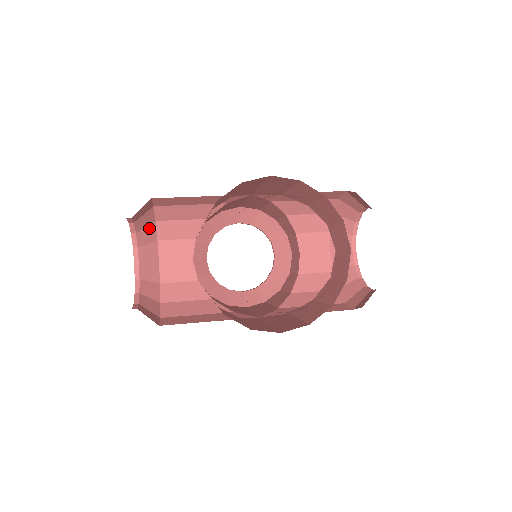
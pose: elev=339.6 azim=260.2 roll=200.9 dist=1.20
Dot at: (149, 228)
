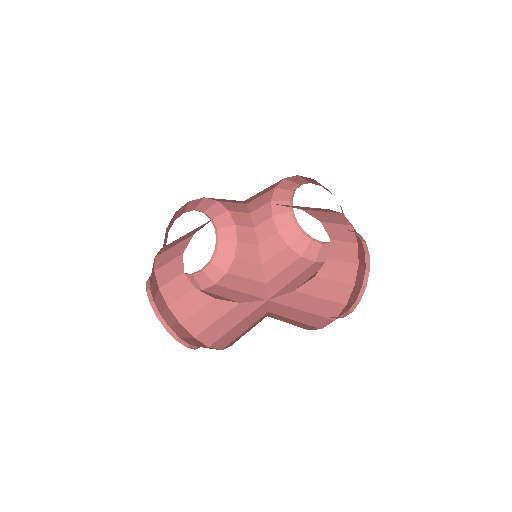
Dot at: (153, 266)
